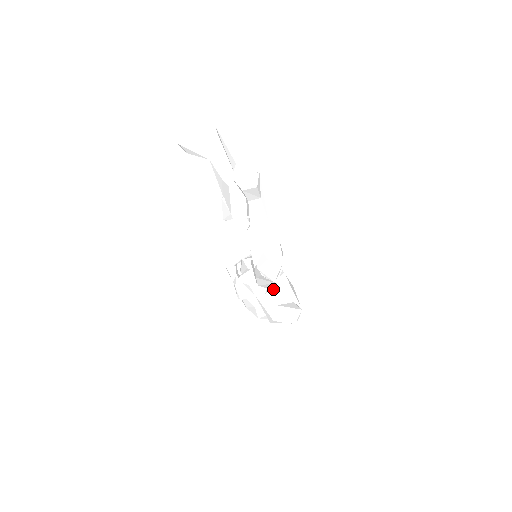
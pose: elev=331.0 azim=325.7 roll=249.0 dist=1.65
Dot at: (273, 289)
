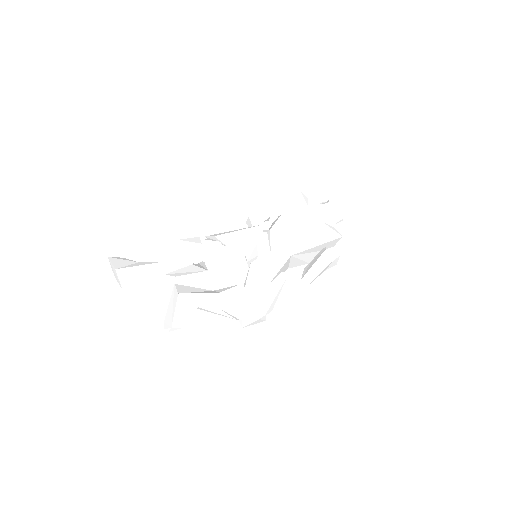
Dot at: (293, 263)
